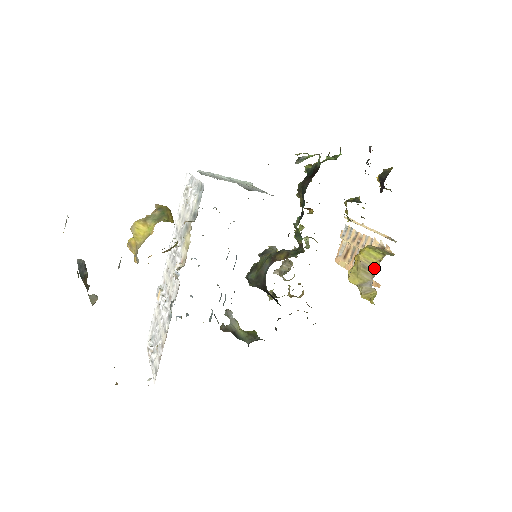
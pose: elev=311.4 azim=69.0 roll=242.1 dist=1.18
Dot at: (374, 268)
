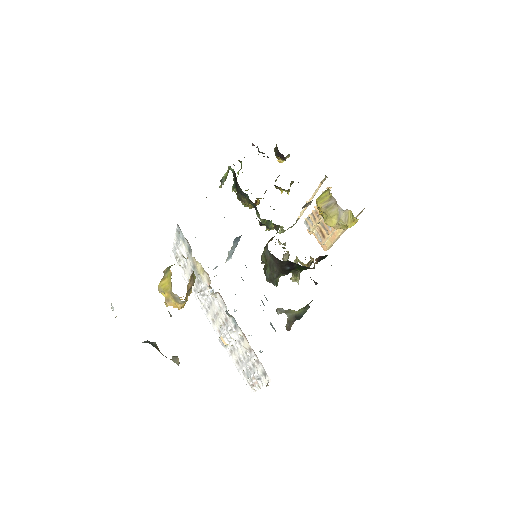
Dot at: (332, 200)
